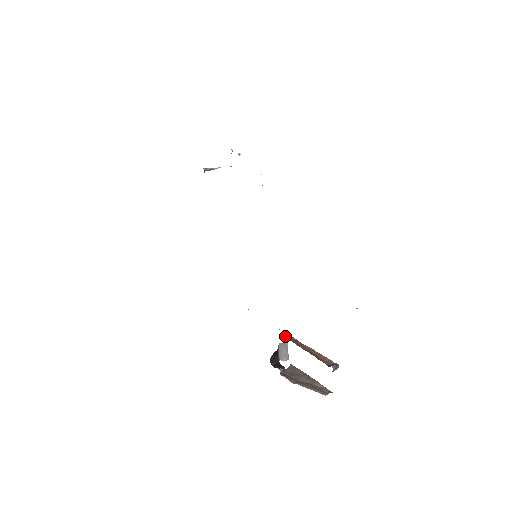
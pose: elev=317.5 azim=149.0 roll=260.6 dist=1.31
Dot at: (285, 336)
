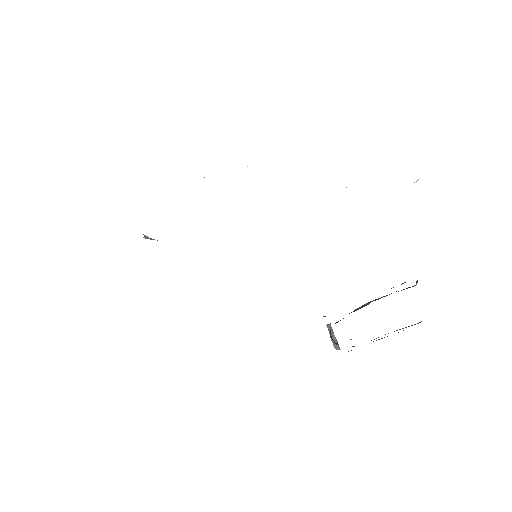
Dot at: occluded
